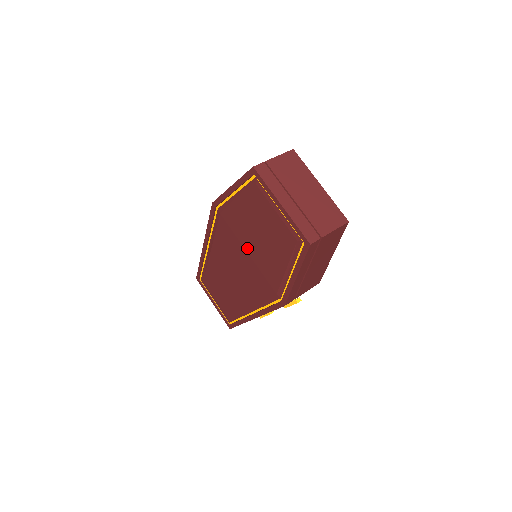
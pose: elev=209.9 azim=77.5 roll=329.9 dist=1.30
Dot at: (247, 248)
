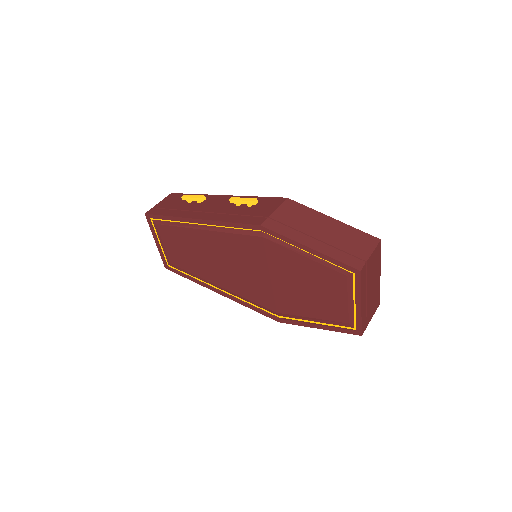
Dot at: (274, 276)
